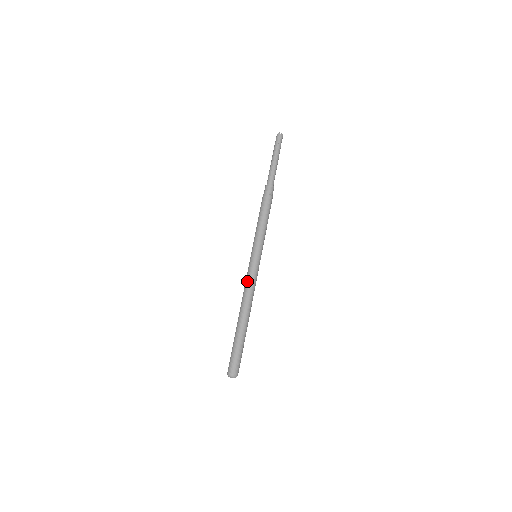
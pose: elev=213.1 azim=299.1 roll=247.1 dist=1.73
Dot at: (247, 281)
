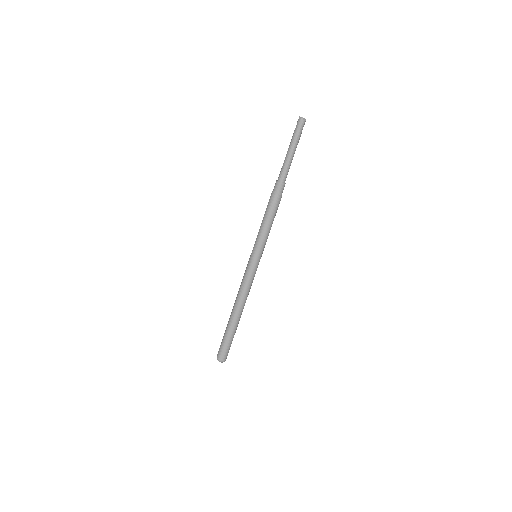
Dot at: (245, 282)
